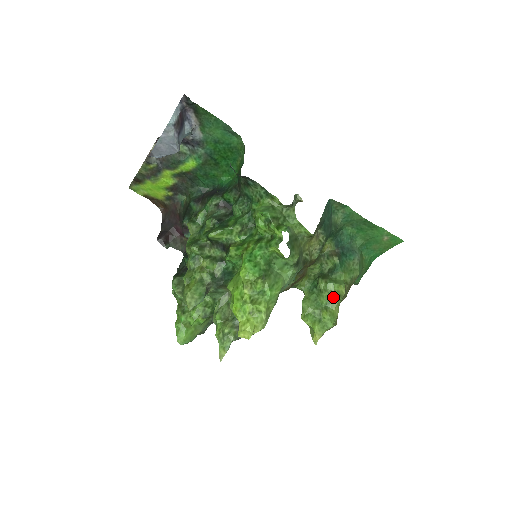
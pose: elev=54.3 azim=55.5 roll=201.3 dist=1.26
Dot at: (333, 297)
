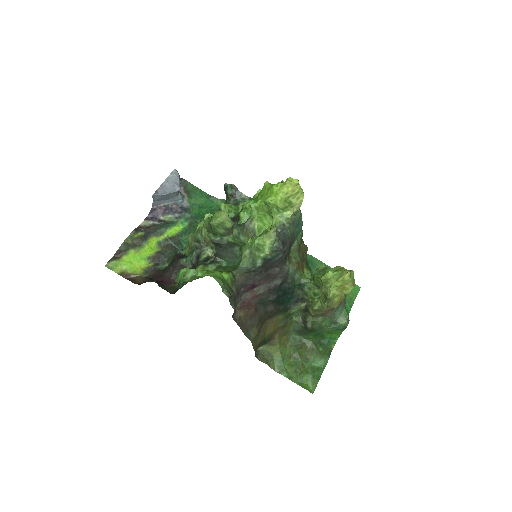
Dot at: occluded
